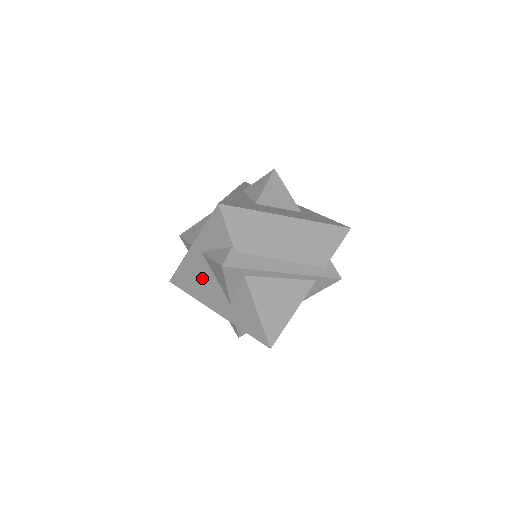
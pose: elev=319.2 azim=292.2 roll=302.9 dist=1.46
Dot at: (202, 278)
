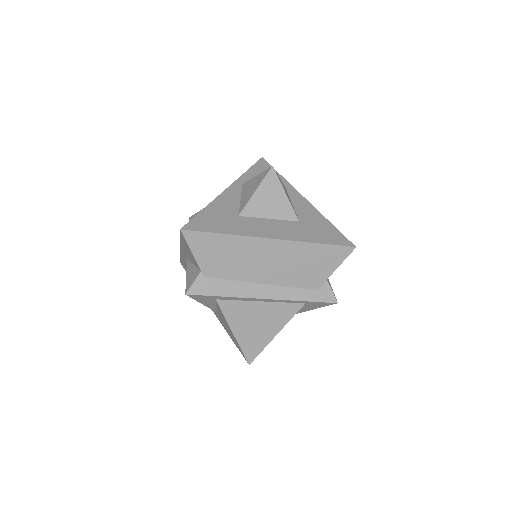
Dot at: occluded
